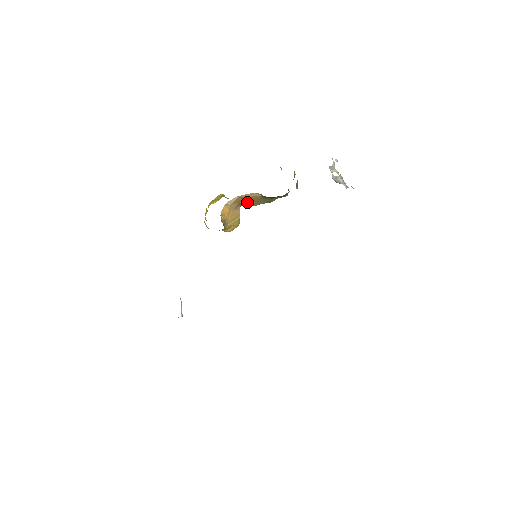
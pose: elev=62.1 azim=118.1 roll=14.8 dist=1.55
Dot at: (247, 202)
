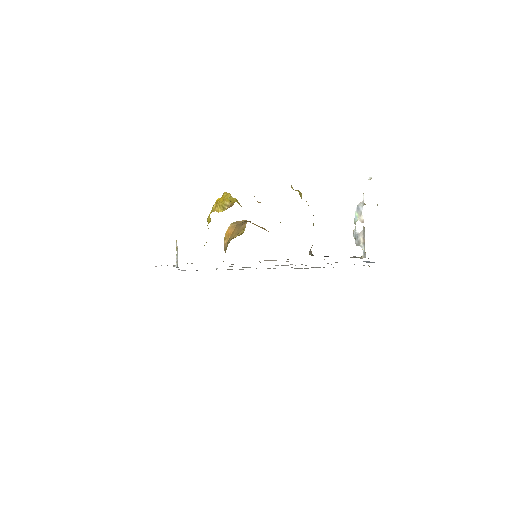
Dot at: occluded
